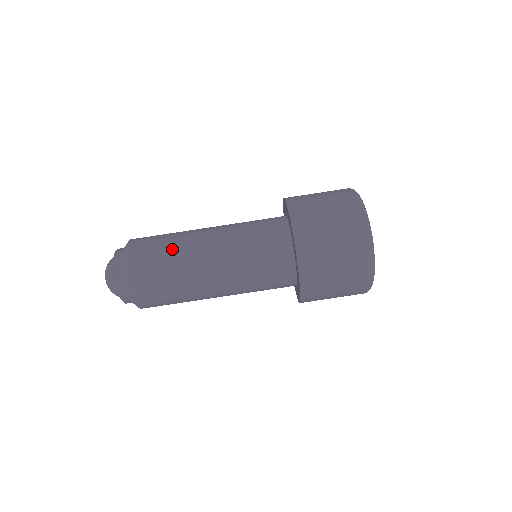
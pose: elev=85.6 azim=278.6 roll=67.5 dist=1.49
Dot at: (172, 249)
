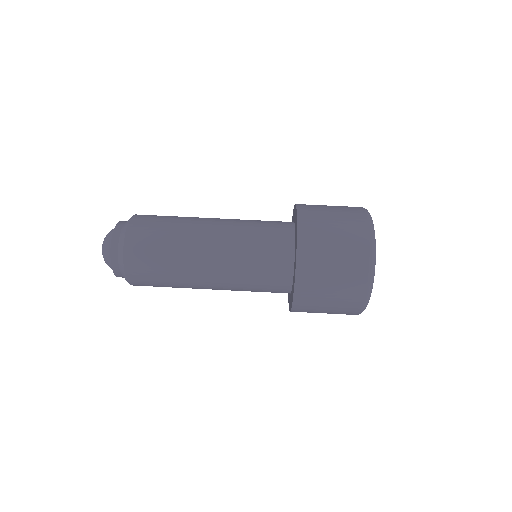
Dot at: (174, 234)
